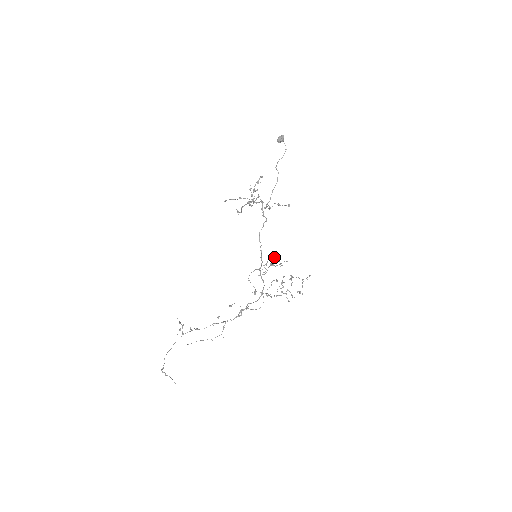
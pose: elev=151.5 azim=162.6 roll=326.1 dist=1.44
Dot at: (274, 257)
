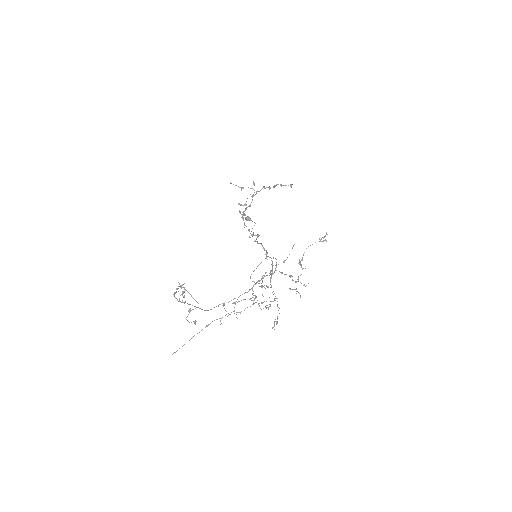
Dot at: (270, 273)
